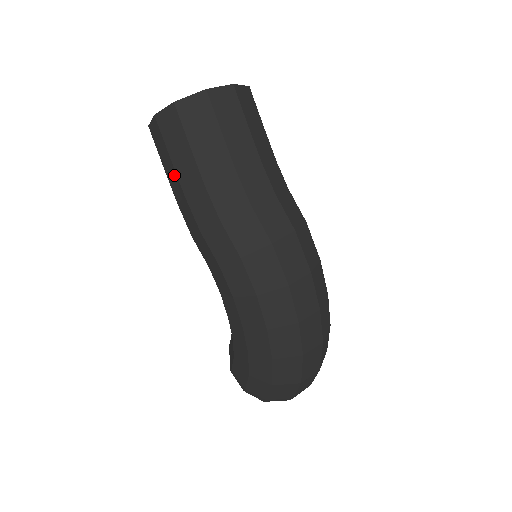
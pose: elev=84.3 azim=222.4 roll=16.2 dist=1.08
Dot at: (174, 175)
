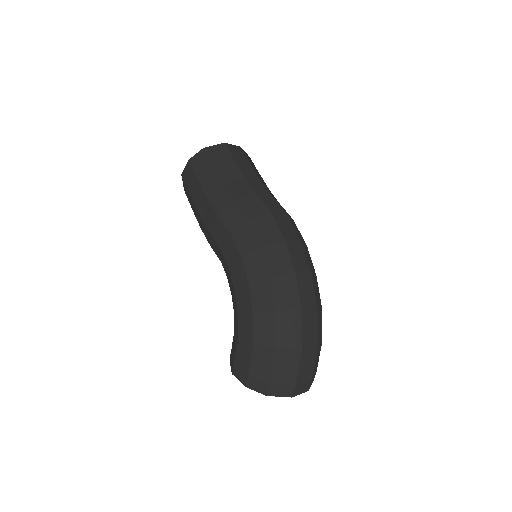
Dot at: (199, 189)
